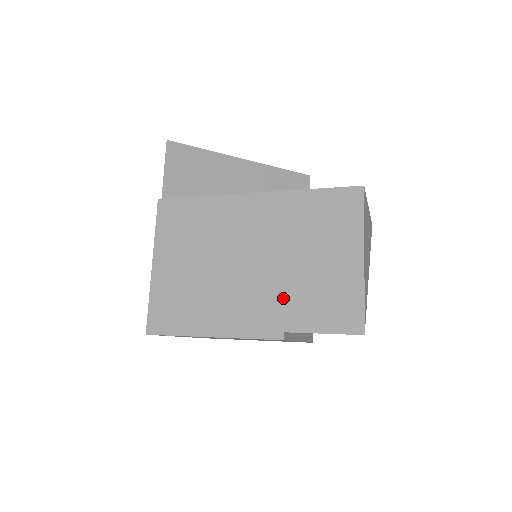
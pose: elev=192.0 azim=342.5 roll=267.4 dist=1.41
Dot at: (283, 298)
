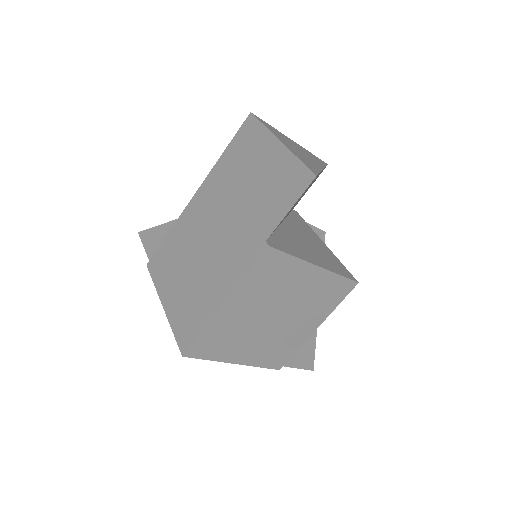
Dot at: (250, 223)
